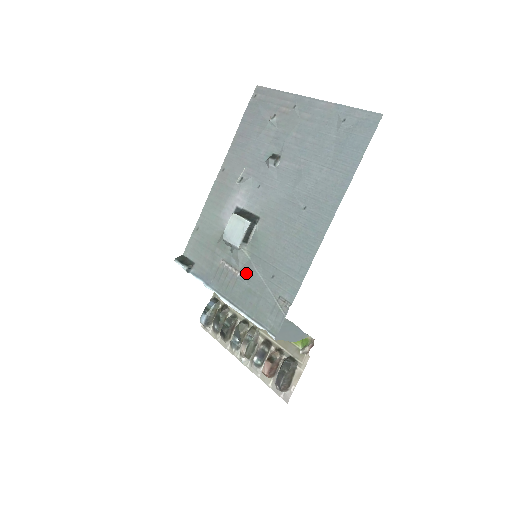
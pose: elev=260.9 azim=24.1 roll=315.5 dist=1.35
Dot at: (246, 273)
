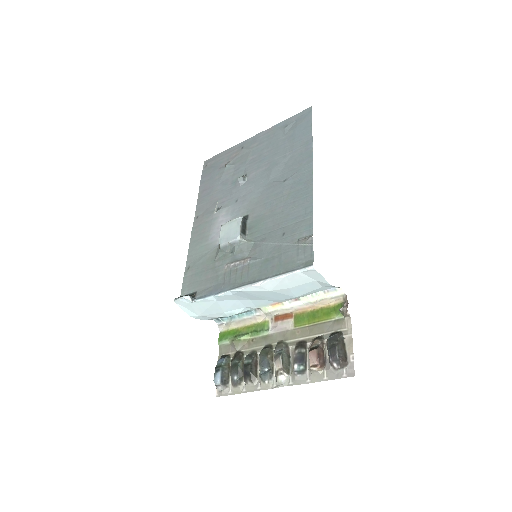
Dot at: (256, 253)
